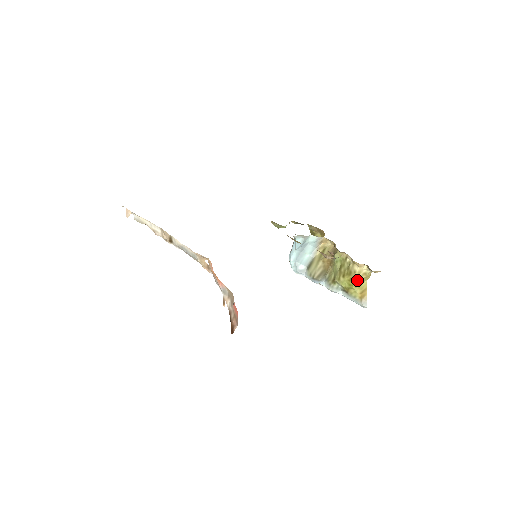
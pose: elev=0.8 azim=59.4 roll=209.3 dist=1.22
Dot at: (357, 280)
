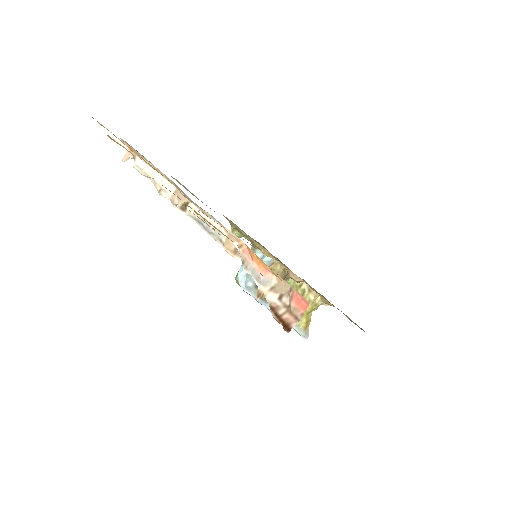
Dot at: (309, 309)
